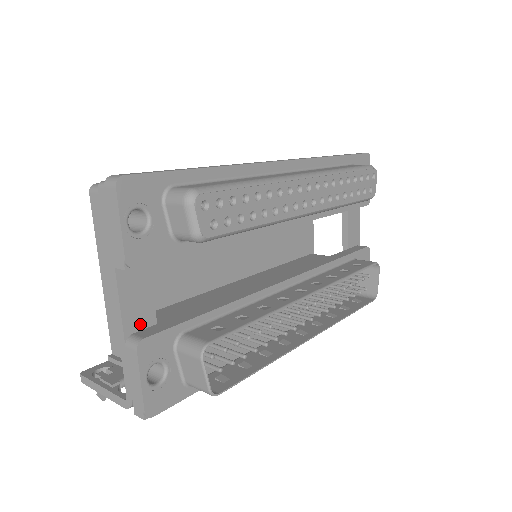
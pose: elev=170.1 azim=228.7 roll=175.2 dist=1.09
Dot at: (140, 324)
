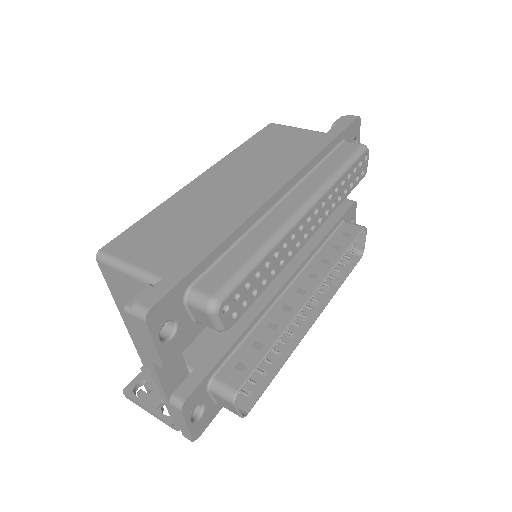
Dot at: (177, 383)
